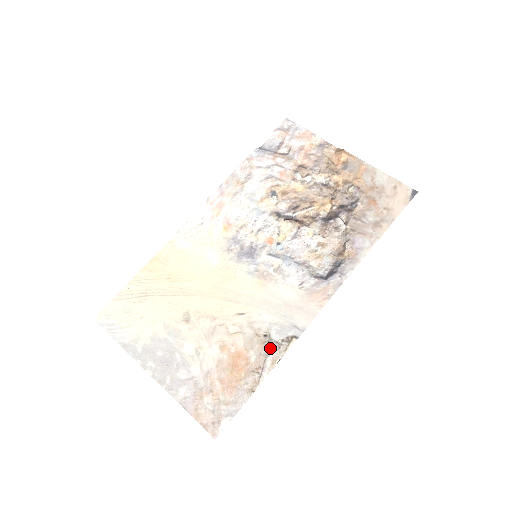
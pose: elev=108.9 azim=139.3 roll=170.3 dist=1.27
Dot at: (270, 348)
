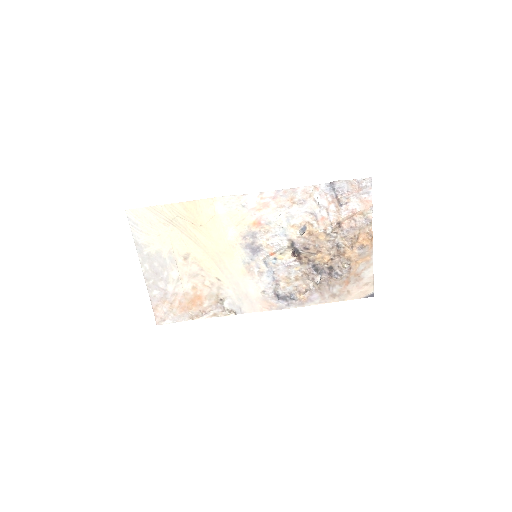
Dot at: (218, 307)
